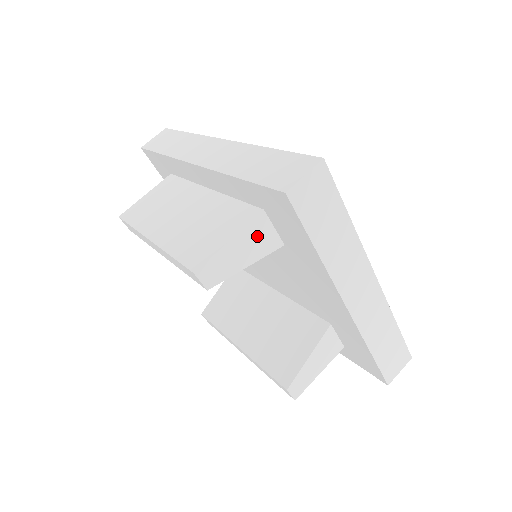
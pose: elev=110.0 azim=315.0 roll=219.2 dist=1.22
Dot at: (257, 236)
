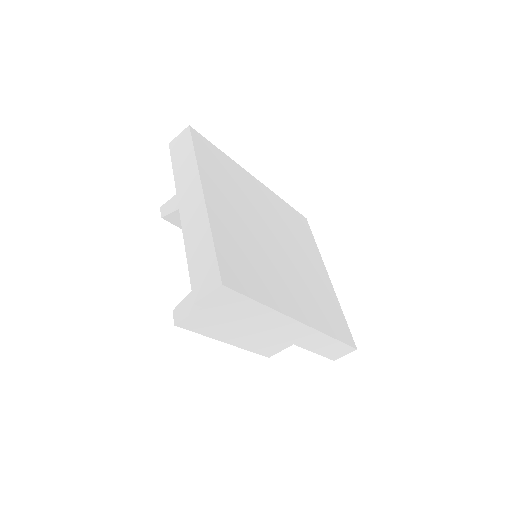
Dot at: occluded
